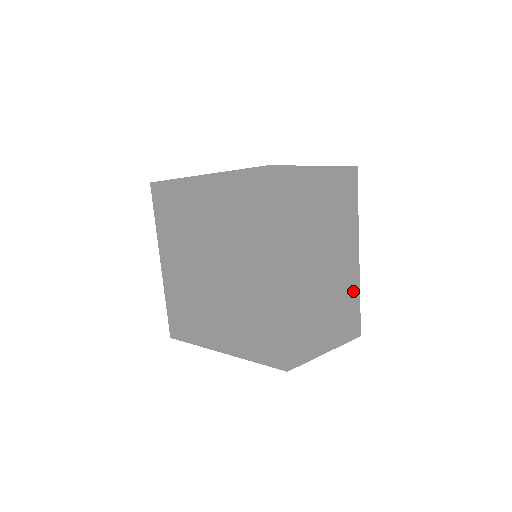
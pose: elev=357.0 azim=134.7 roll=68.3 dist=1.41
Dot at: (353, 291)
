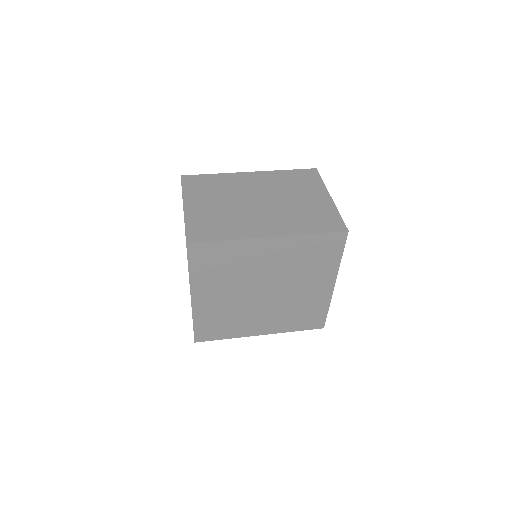
Dot at: occluded
